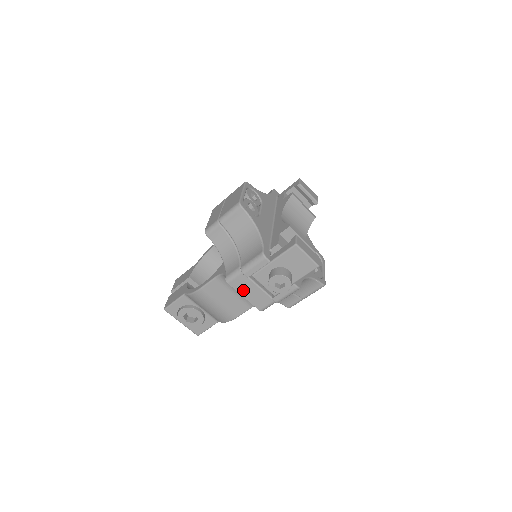
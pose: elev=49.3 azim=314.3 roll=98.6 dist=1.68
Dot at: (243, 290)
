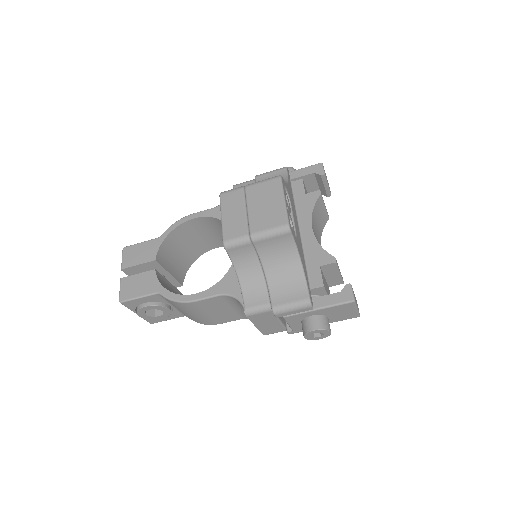
Dot at: (259, 322)
